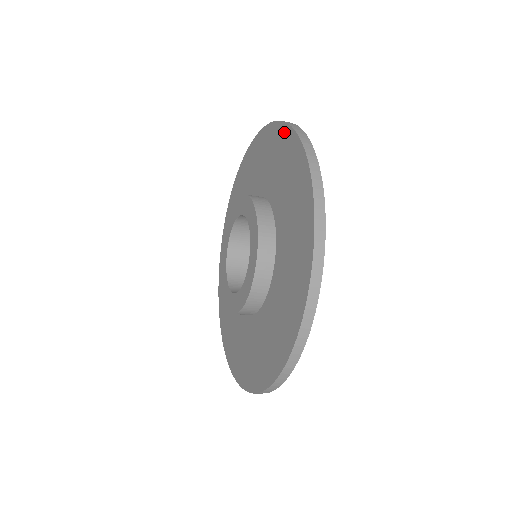
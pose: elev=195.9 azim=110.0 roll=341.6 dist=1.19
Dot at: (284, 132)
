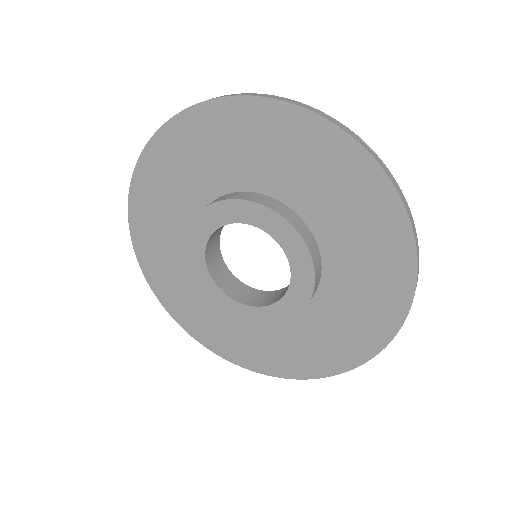
Dot at: (405, 282)
